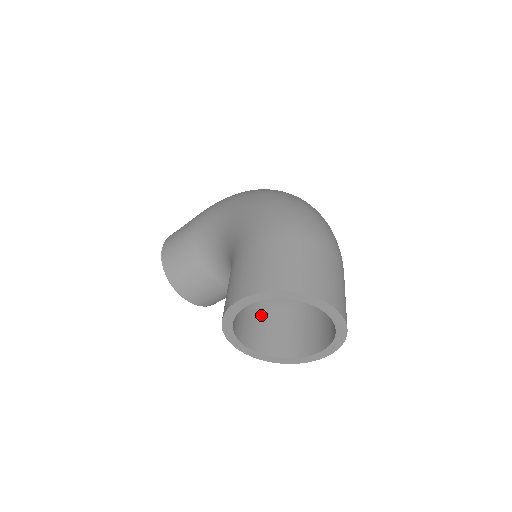
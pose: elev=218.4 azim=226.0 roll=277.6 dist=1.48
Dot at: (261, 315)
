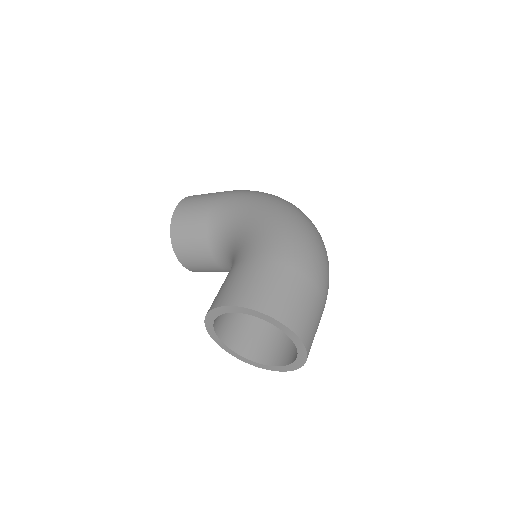
Dot at: occluded
